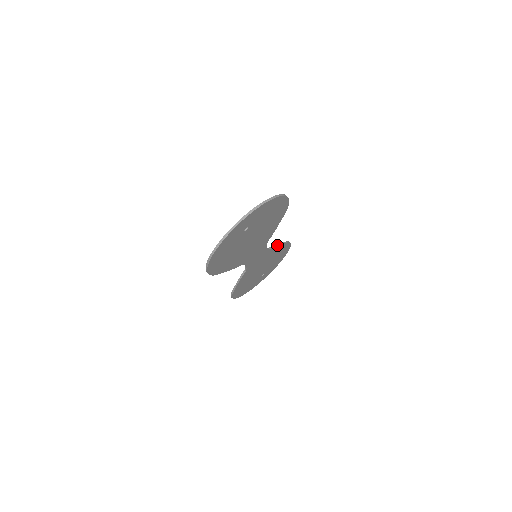
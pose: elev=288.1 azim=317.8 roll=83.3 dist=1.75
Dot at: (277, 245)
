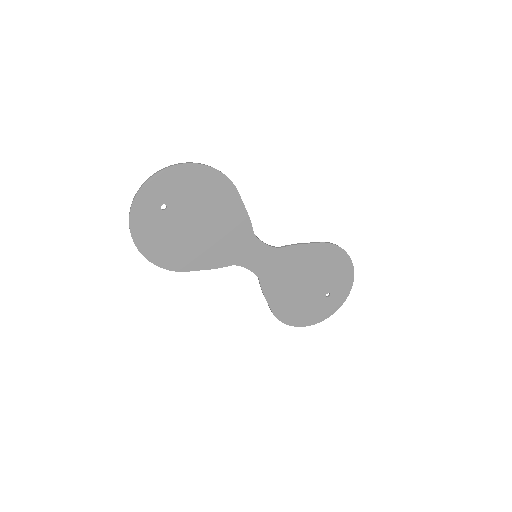
Dot at: (296, 244)
